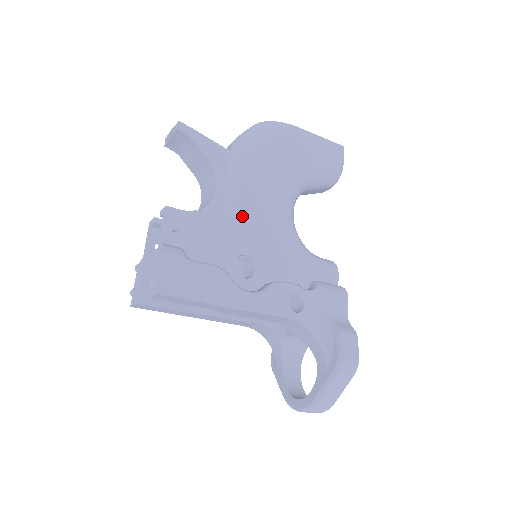
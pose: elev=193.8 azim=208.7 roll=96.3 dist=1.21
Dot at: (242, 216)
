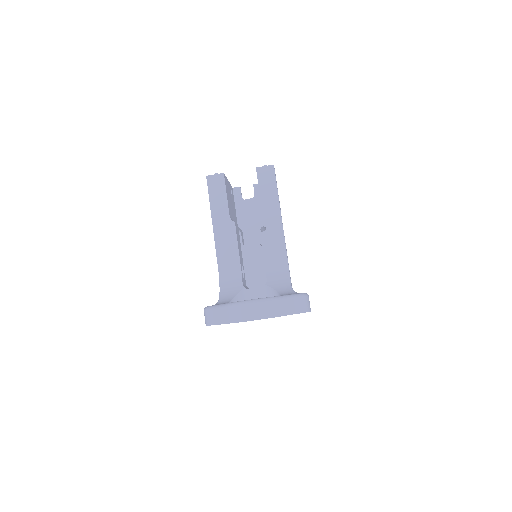
Dot at: occluded
